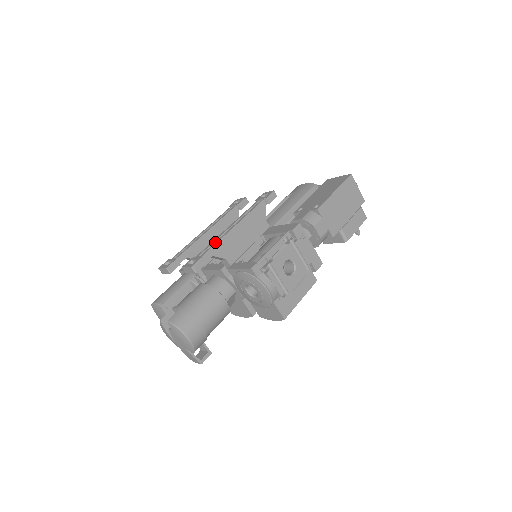
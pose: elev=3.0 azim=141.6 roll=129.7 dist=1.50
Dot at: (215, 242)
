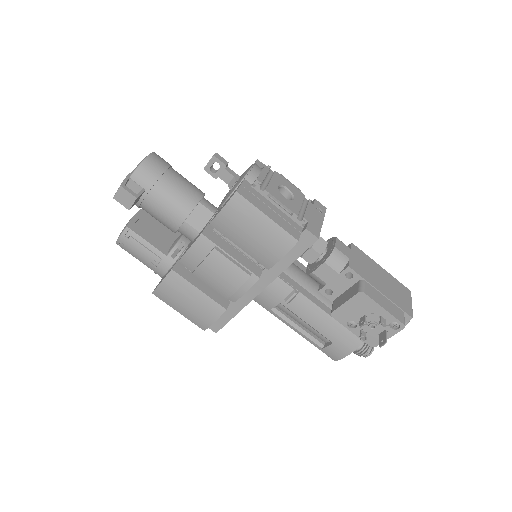
Dot at: occluded
